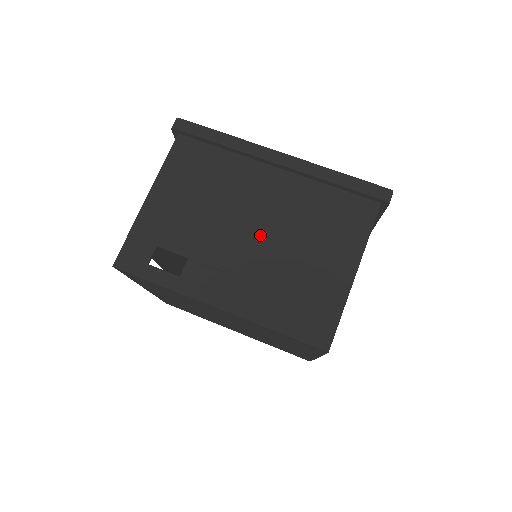
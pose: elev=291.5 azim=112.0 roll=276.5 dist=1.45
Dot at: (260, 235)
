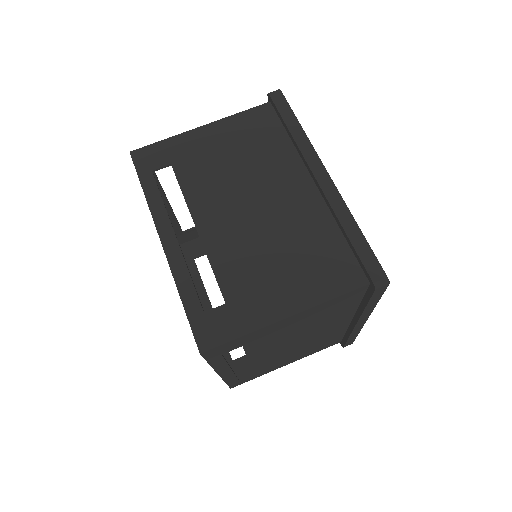
Dot at: (248, 220)
